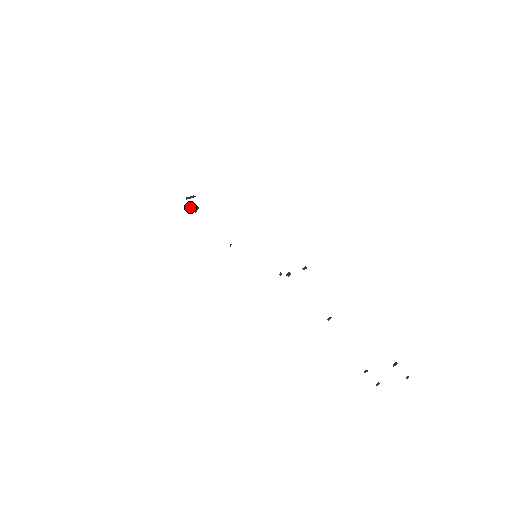
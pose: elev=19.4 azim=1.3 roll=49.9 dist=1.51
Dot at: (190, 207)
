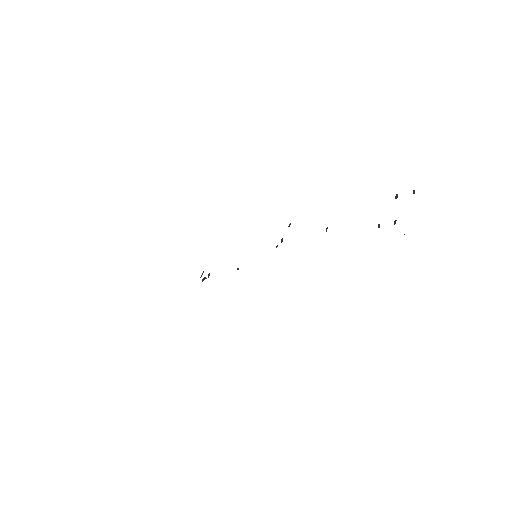
Dot at: occluded
